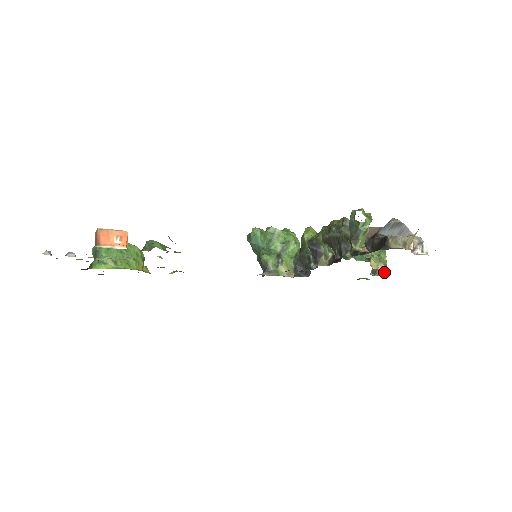
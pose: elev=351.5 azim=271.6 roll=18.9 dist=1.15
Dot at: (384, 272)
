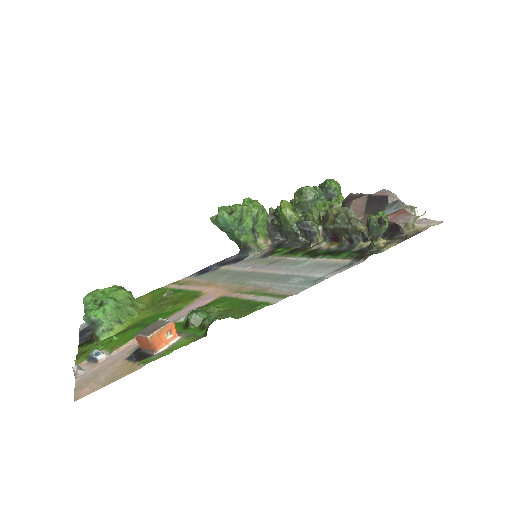
Dot at: occluded
